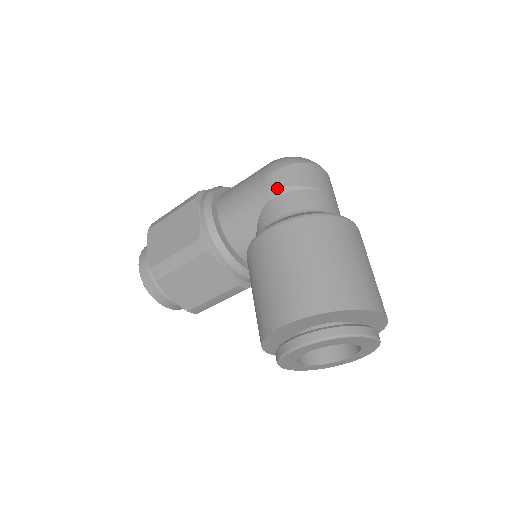
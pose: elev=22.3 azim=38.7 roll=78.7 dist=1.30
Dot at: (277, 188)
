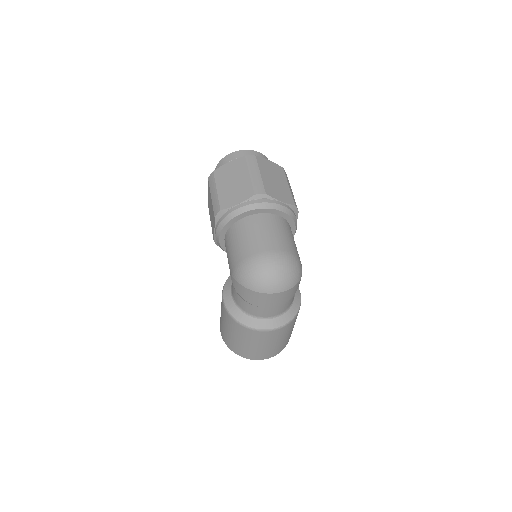
Dot at: (234, 287)
